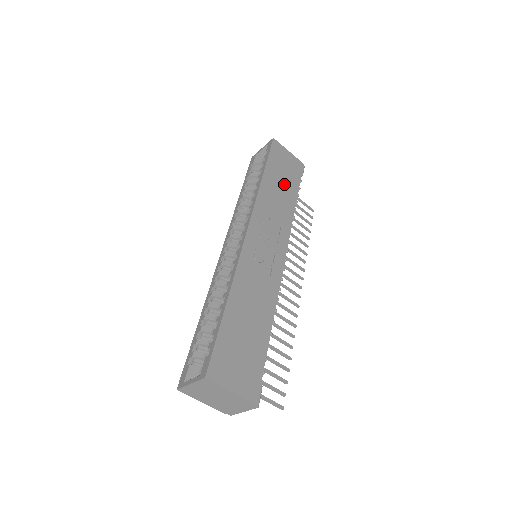
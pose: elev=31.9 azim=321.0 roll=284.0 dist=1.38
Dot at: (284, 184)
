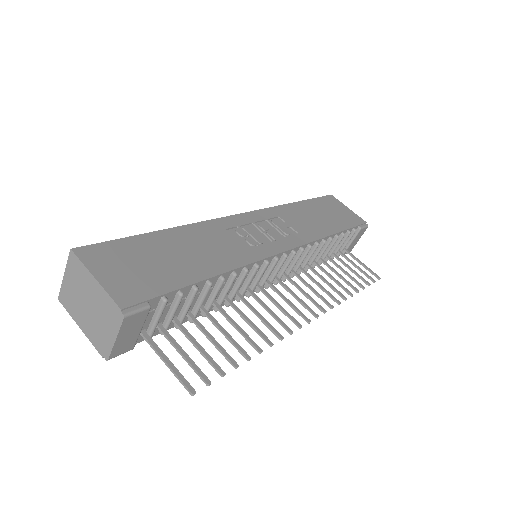
Dot at: (325, 218)
